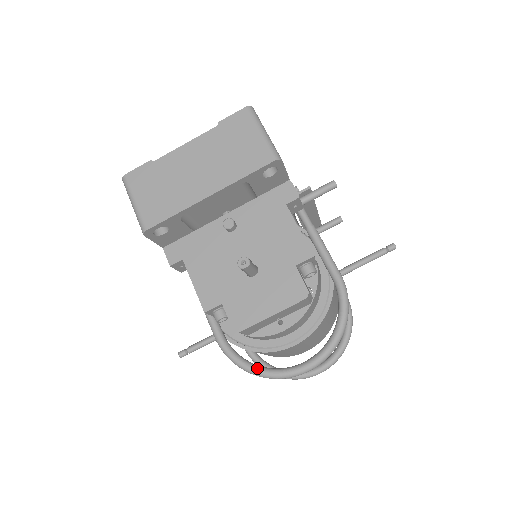
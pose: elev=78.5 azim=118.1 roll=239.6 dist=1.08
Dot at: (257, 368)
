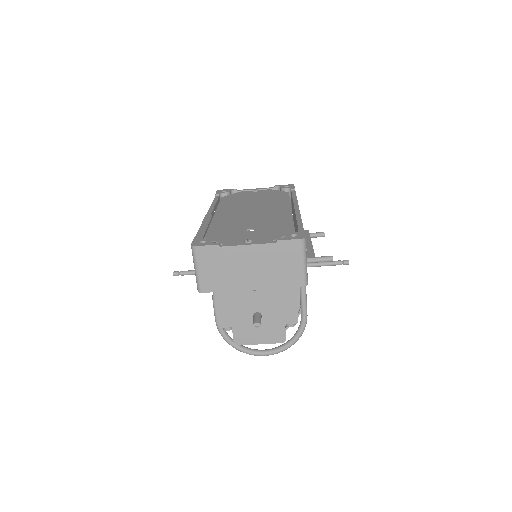
Dot at: (236, 346)
